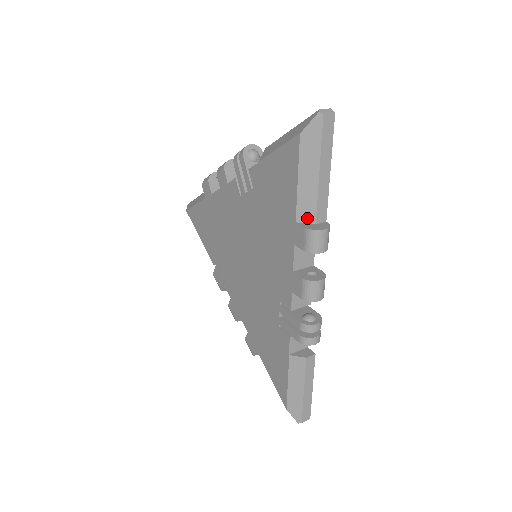
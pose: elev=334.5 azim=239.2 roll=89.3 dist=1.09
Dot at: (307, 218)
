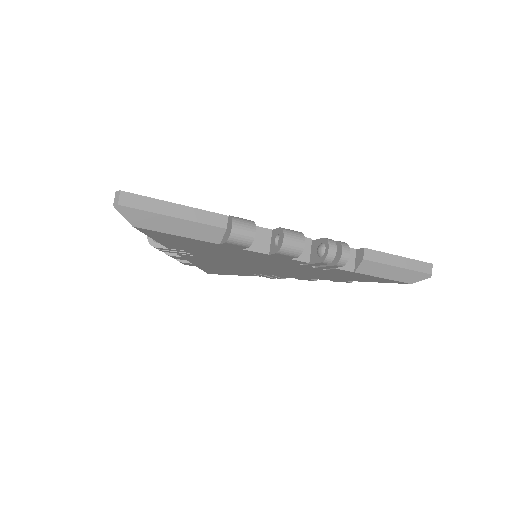
Dot at: occluded
